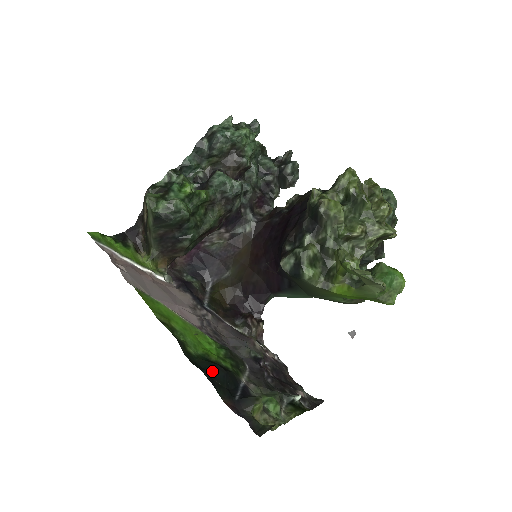
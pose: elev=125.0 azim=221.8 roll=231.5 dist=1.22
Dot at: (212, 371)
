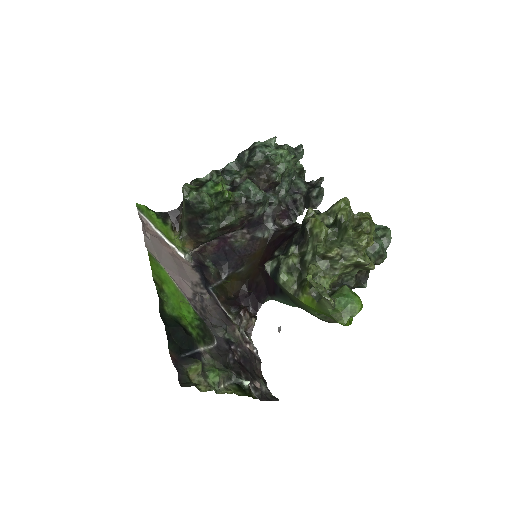
Dot at: (174, 329)
